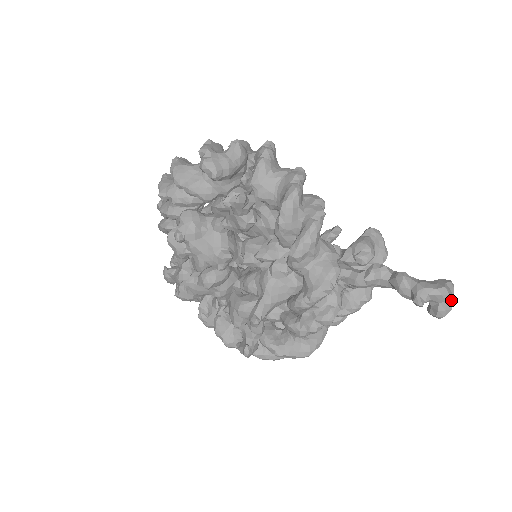
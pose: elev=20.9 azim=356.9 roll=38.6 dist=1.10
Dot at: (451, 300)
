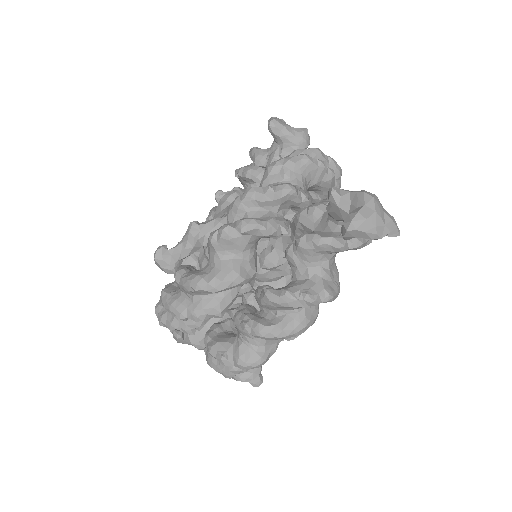
Dot at: (373, 208)
